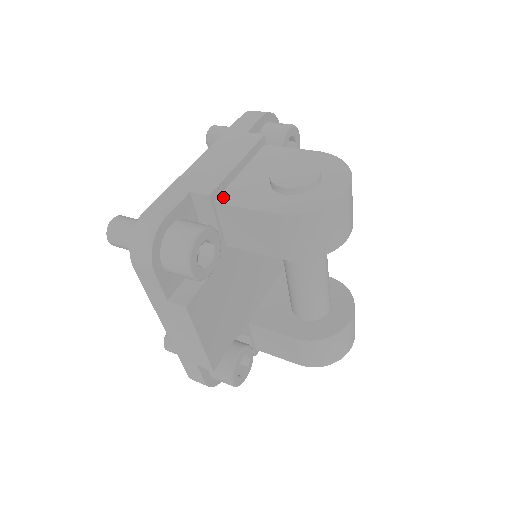
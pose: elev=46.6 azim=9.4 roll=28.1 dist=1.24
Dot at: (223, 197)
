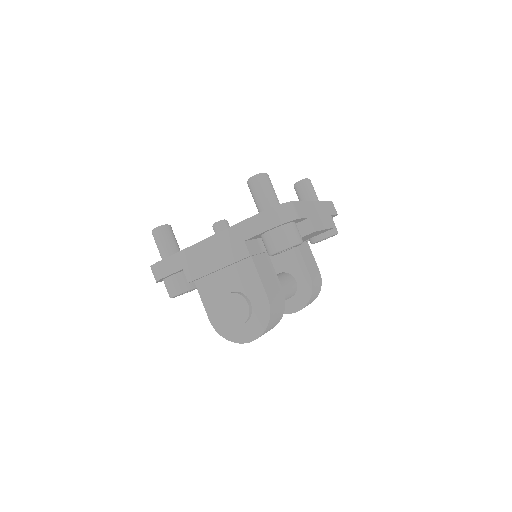
Dot at: (199, 282)
